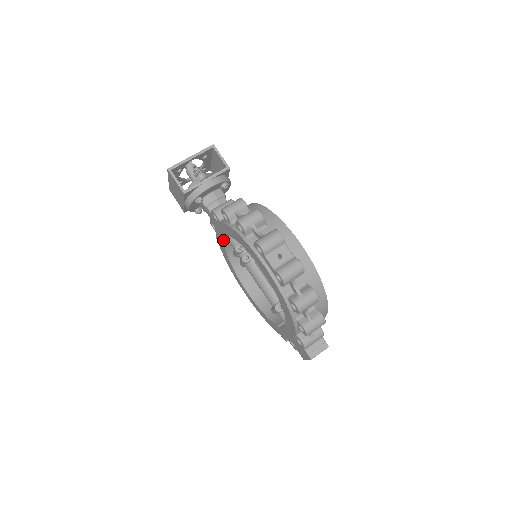
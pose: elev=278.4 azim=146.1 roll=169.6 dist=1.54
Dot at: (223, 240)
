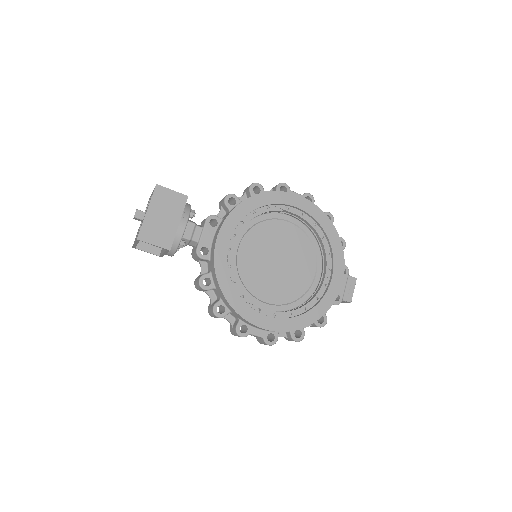
Dot at: occluded
